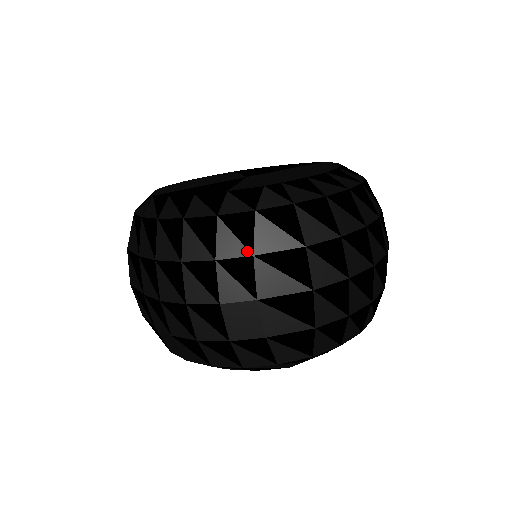
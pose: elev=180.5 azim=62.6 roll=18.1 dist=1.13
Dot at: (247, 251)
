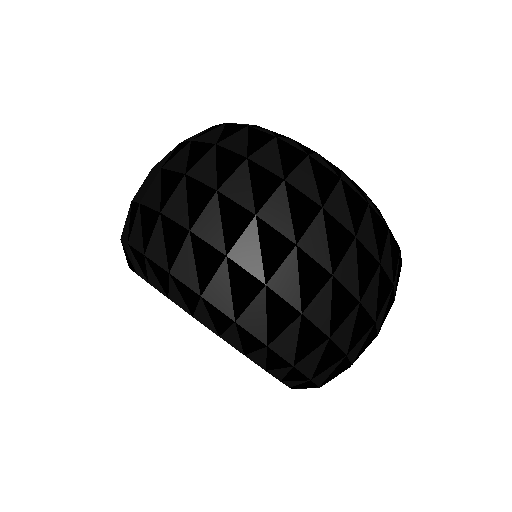
Dot at: (193, 139)
